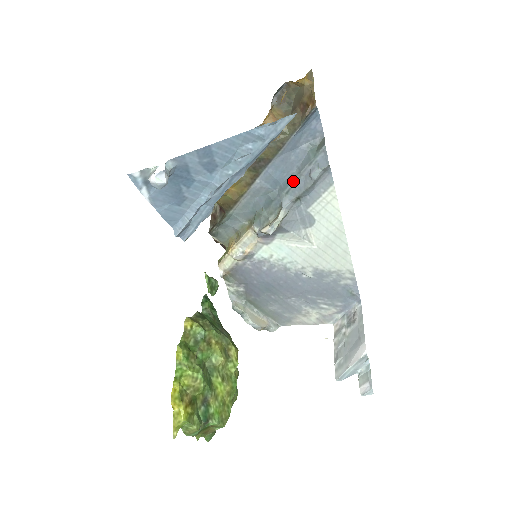
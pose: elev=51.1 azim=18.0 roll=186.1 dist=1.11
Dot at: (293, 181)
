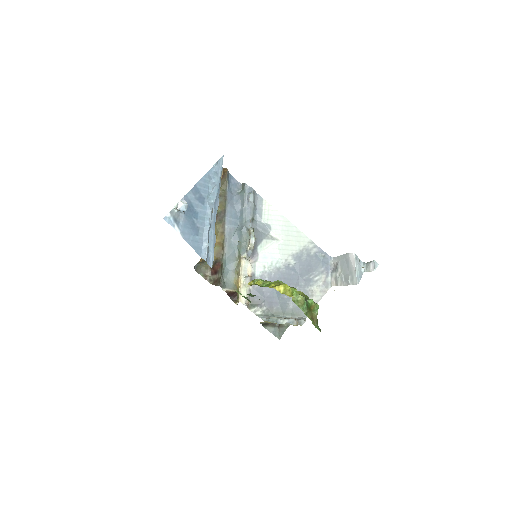
Dot at: (244, 212)
